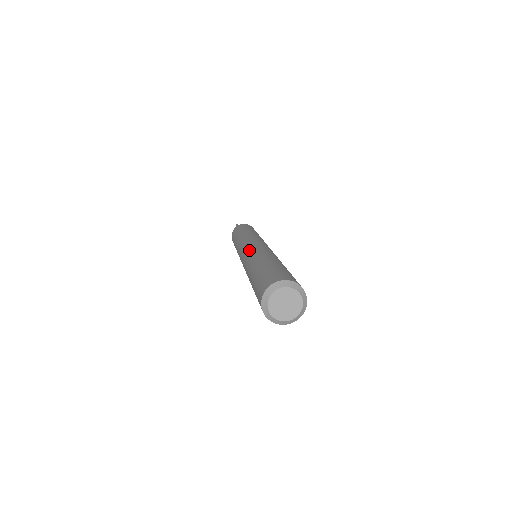
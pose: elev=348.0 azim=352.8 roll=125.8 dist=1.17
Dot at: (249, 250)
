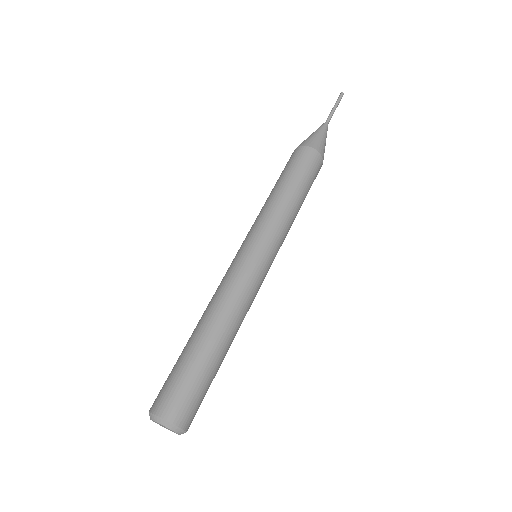
Dot at: (238, 276)
